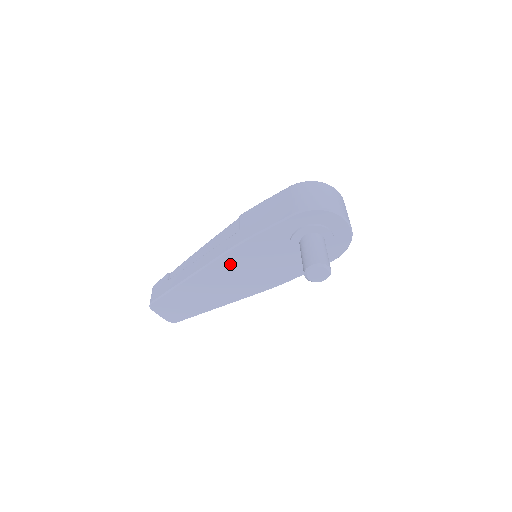
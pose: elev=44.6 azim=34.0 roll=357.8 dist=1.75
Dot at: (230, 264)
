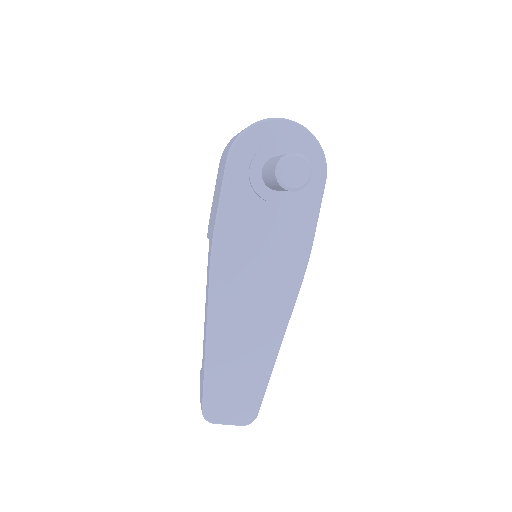
Dot at: (230, 280)
